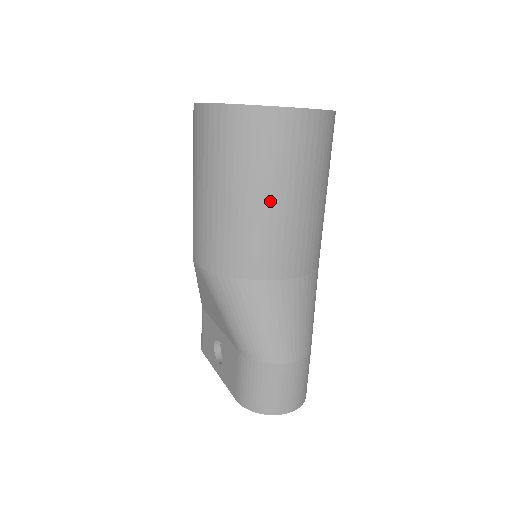
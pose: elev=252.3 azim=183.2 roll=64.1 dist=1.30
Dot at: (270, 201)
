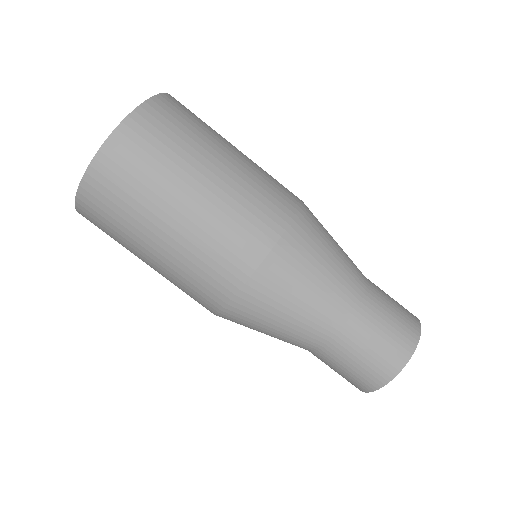
Dot at: (174, 221)
